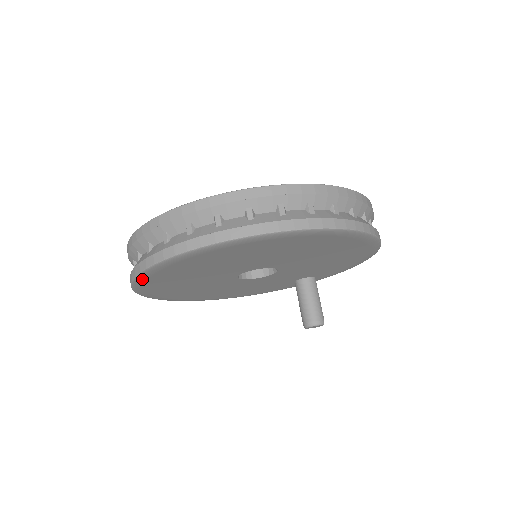
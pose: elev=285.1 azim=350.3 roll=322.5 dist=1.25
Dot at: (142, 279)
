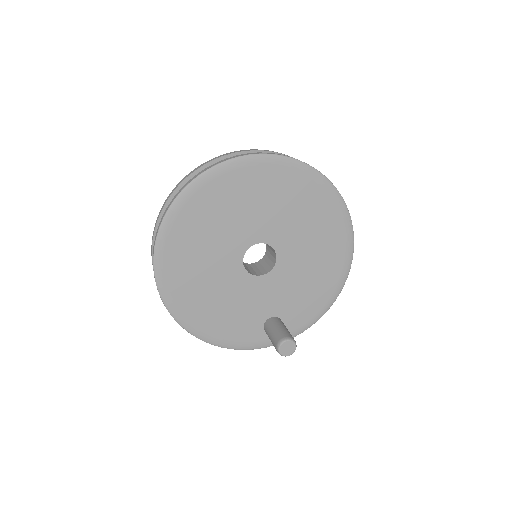
Dot at: (199, 183)
